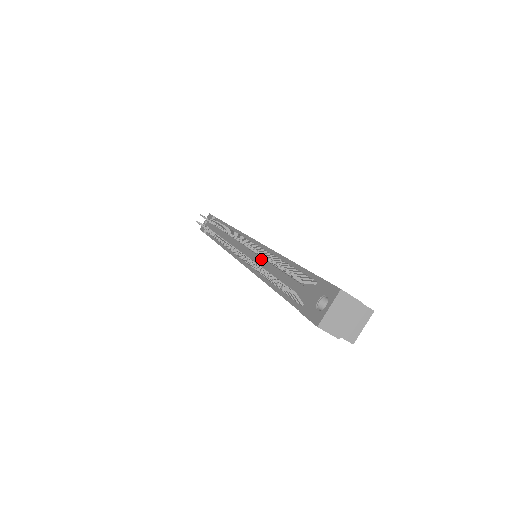
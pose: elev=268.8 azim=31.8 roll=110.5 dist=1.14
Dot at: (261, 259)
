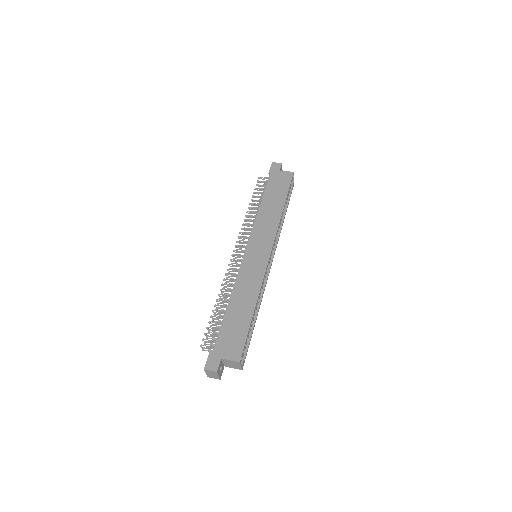
Dot at: occluded
